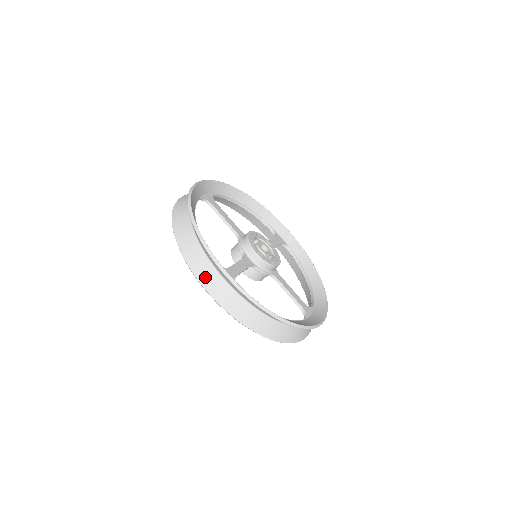
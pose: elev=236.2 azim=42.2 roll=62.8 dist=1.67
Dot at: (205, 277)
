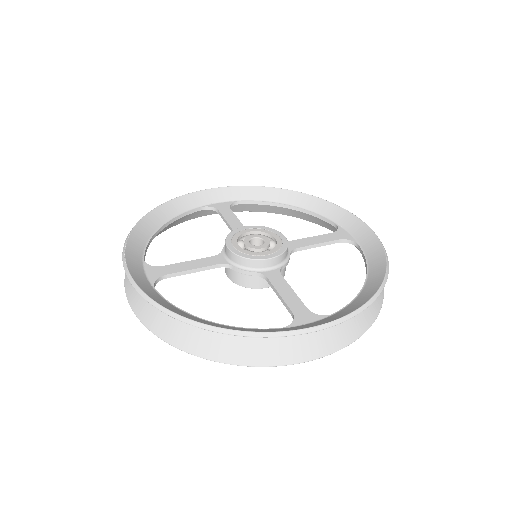
Dot at: (299, 353)
